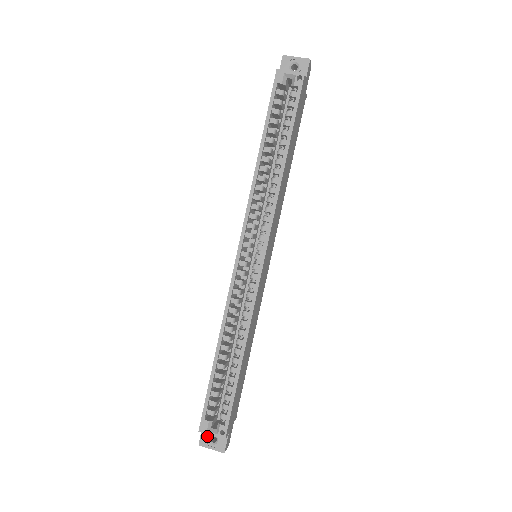
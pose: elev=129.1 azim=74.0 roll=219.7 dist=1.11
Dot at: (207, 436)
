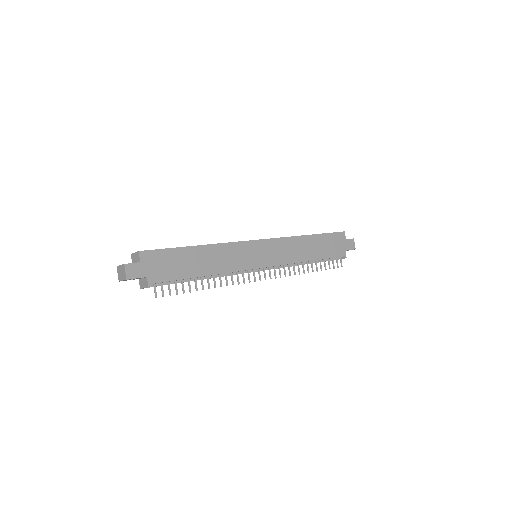
Dot at: occluded
